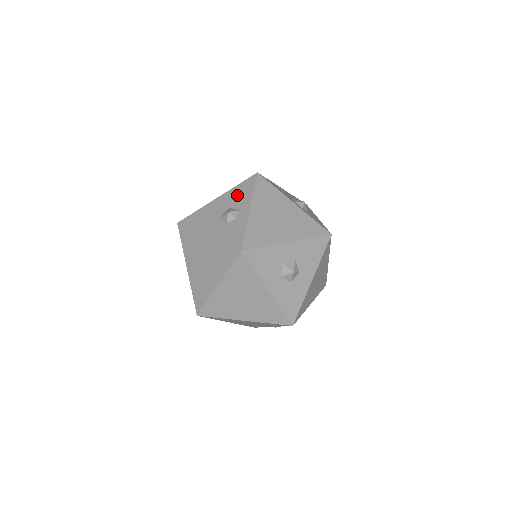
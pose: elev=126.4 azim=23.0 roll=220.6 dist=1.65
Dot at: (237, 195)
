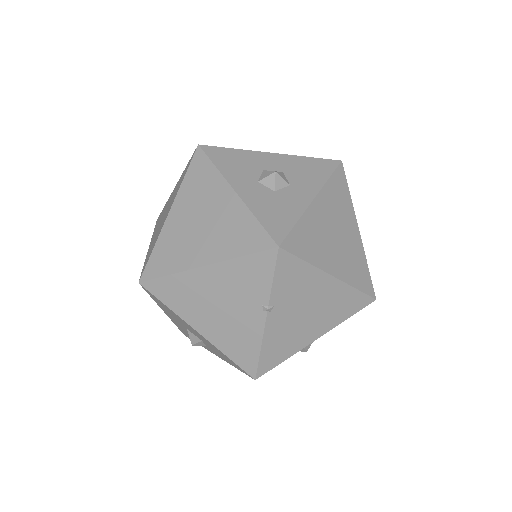
Dot at: occluded
